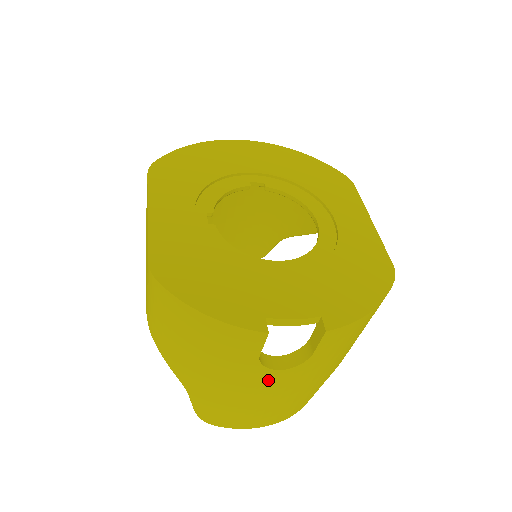
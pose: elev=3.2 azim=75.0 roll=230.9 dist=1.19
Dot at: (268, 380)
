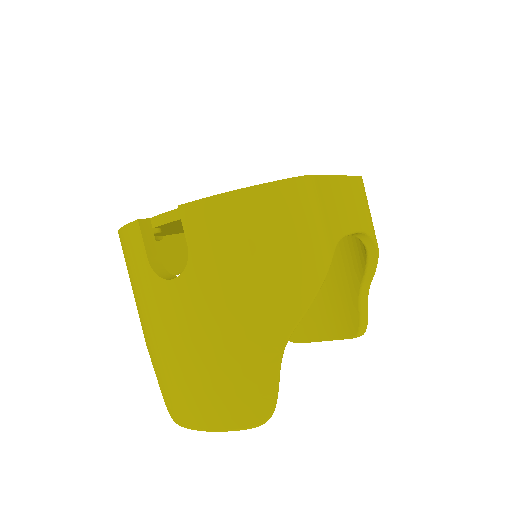
Dot at: (171, 302)
